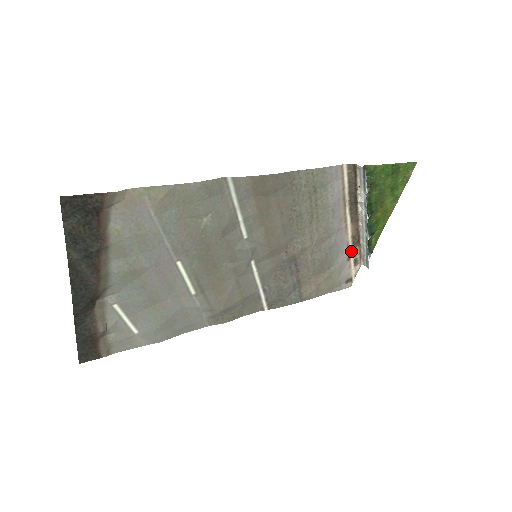
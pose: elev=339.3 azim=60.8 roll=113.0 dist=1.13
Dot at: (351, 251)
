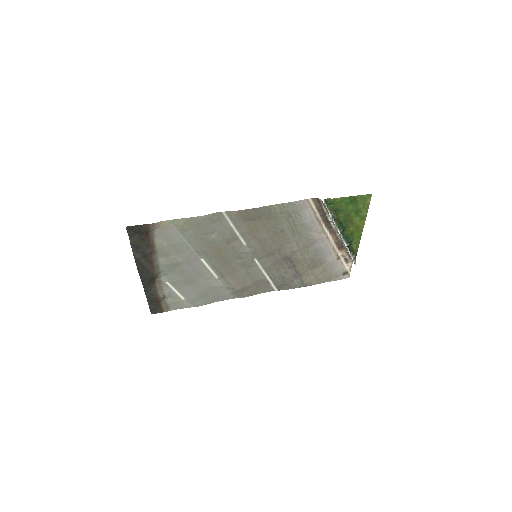
Dot at: (339, 253)
